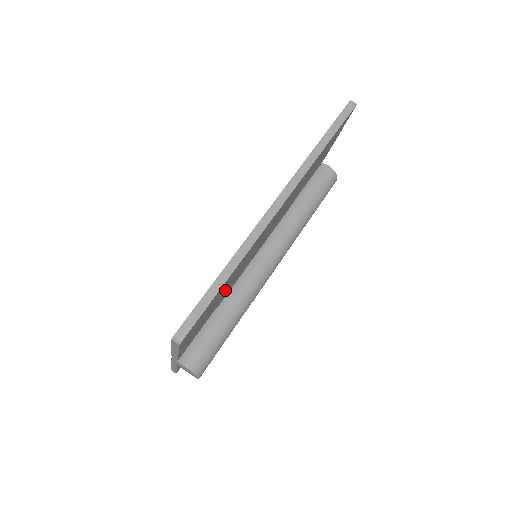
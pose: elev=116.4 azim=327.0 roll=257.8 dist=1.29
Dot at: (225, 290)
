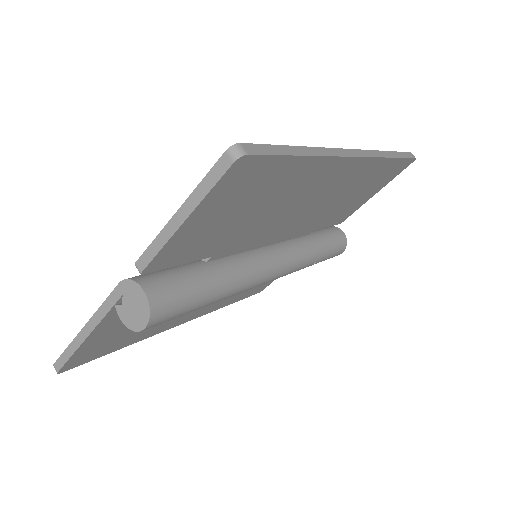
Dot at: (252, 217)
